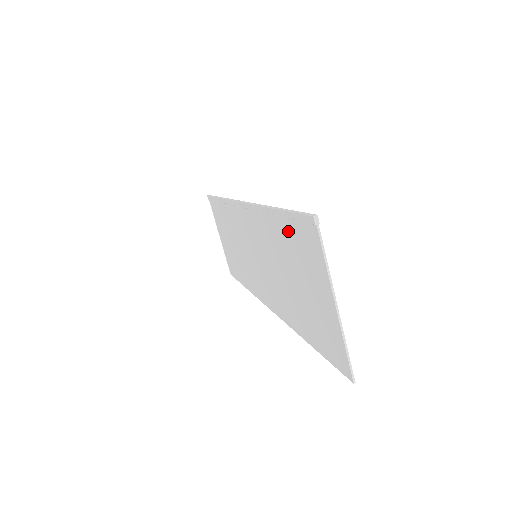
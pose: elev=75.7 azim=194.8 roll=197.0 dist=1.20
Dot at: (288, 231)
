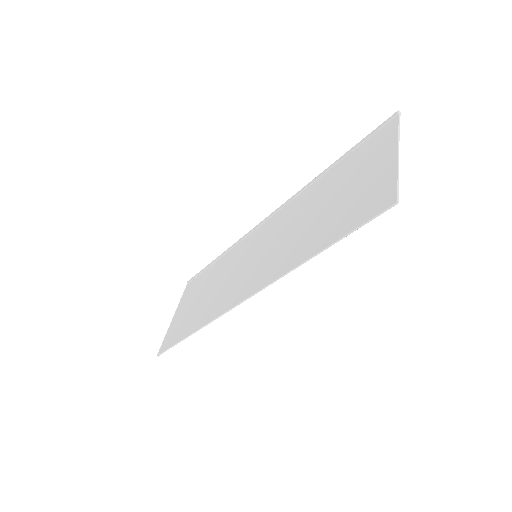
Dot at: (347, 161)
